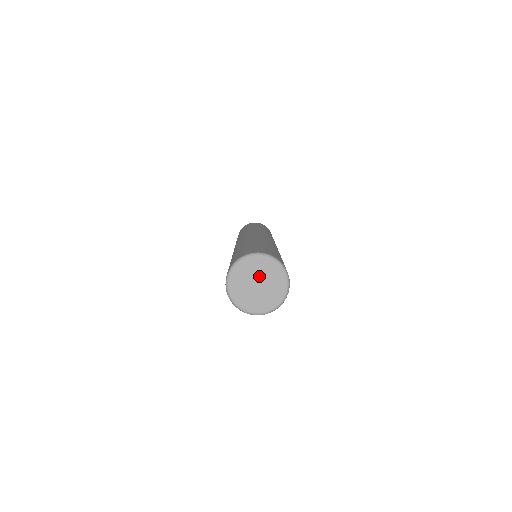
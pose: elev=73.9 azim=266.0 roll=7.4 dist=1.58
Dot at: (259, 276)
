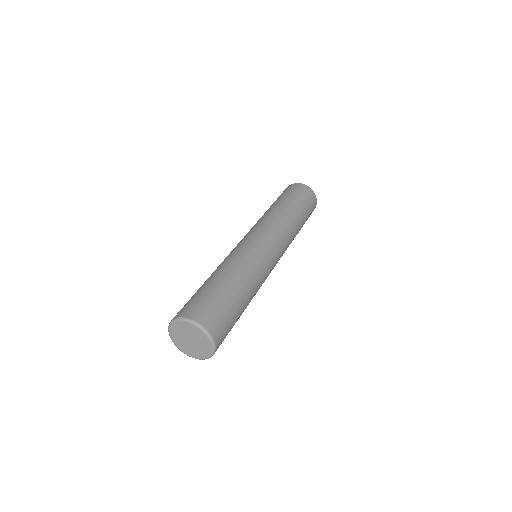
Dot at: (194, 337)
